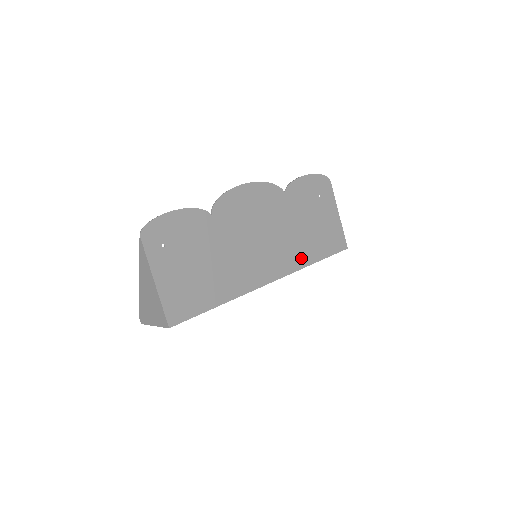
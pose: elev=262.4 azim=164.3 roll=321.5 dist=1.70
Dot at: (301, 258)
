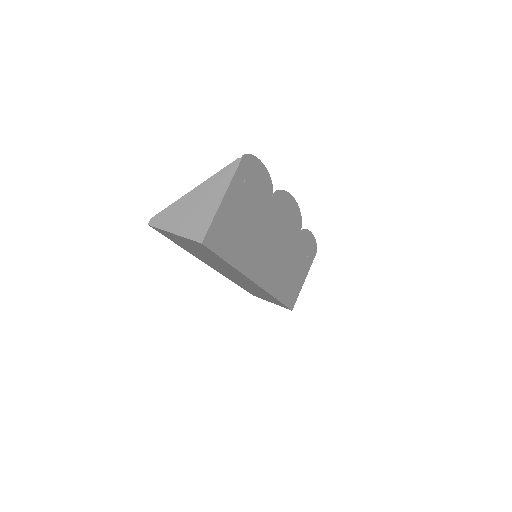
Dot at: (276, 287)
